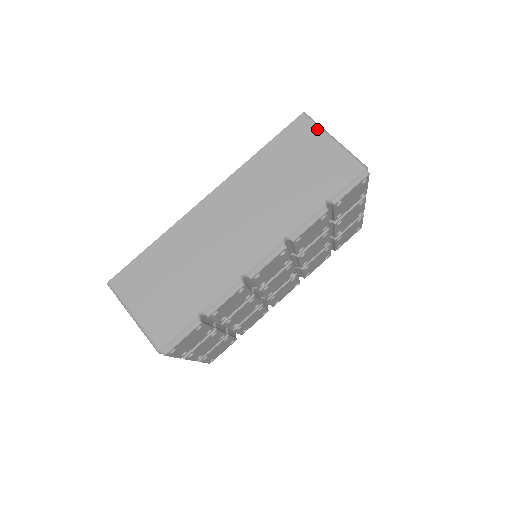
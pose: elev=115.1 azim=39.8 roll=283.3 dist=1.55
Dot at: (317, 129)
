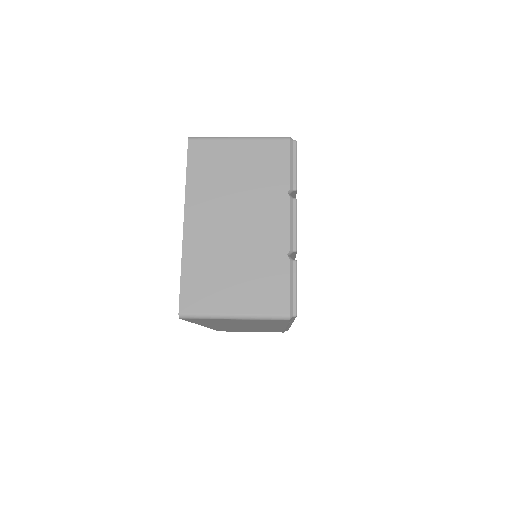
Dot at: occluded
